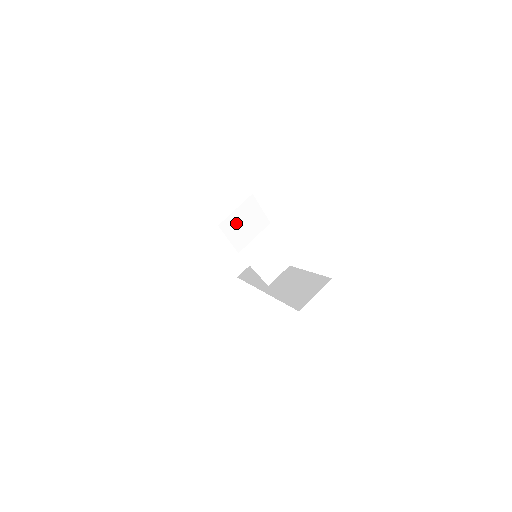
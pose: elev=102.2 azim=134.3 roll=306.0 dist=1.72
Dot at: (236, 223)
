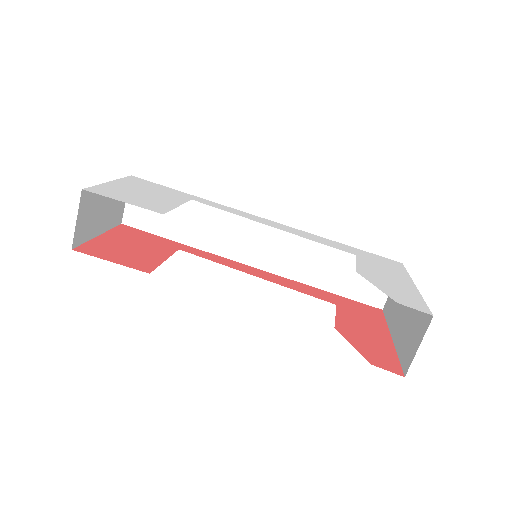
Dot at: occluded
